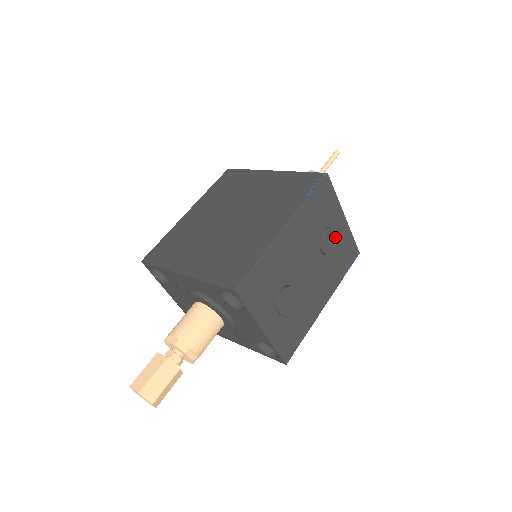
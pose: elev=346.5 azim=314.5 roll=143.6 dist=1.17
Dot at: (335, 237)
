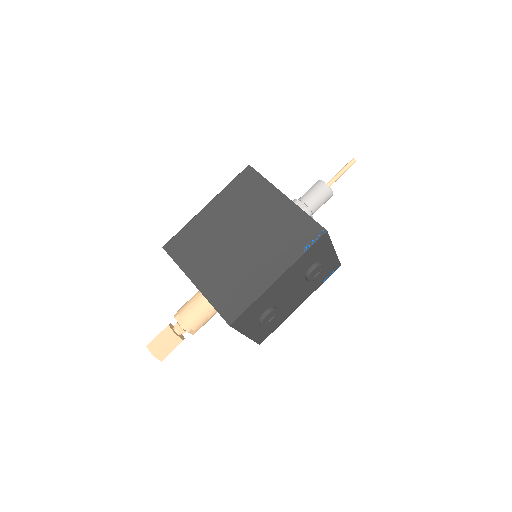
Dot at: (321, 269)
